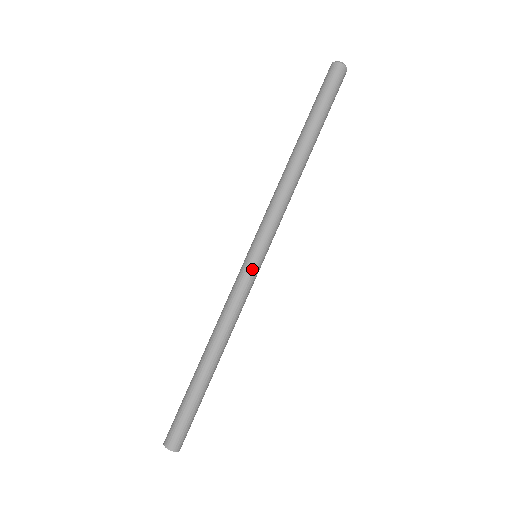
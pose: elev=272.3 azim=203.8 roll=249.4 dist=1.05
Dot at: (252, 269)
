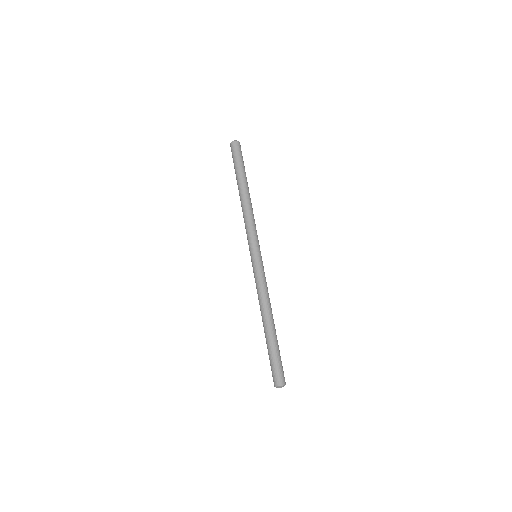
Dot at: (255, 263)
